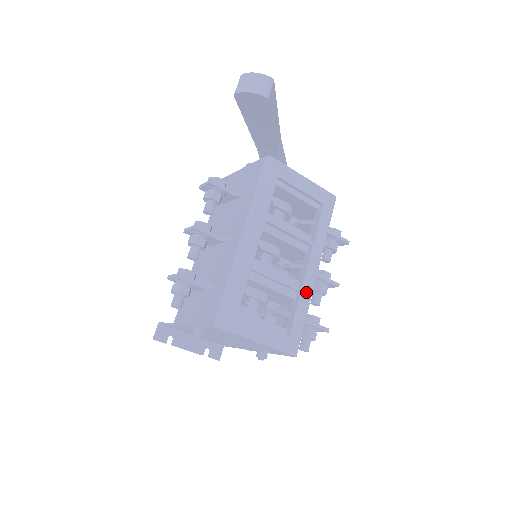
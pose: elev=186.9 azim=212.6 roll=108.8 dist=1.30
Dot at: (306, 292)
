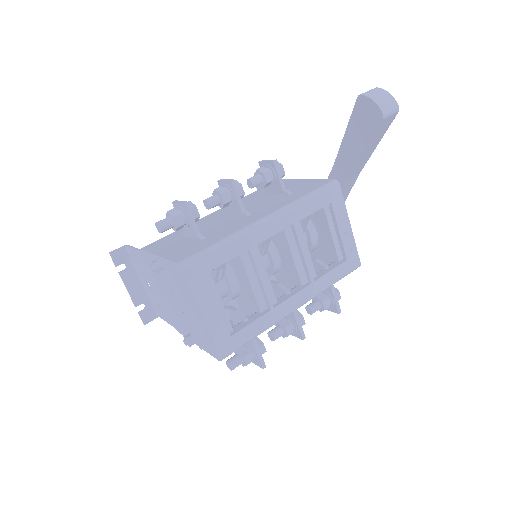
Dot at: (275, 314)
